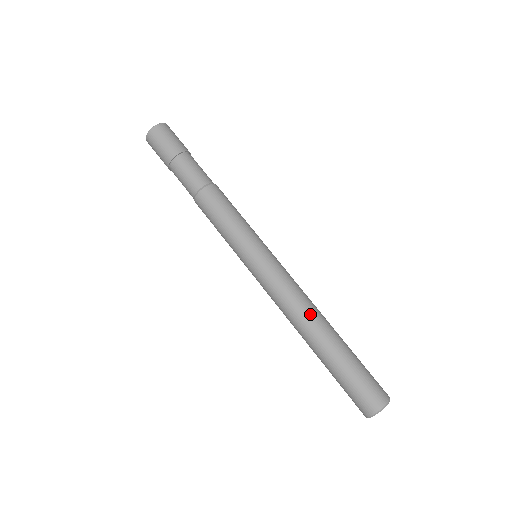
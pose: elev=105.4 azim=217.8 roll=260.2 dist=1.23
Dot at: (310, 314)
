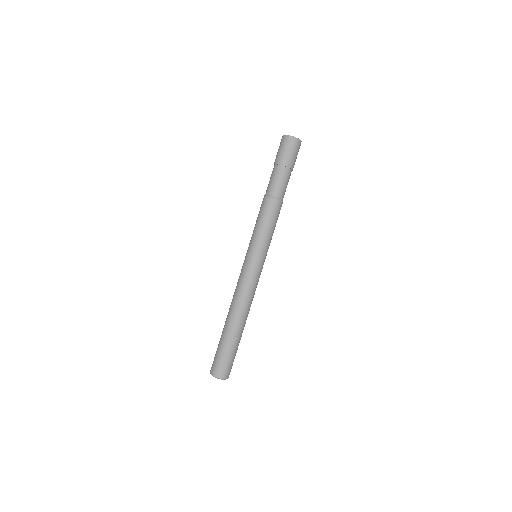
Dot at: occluded
